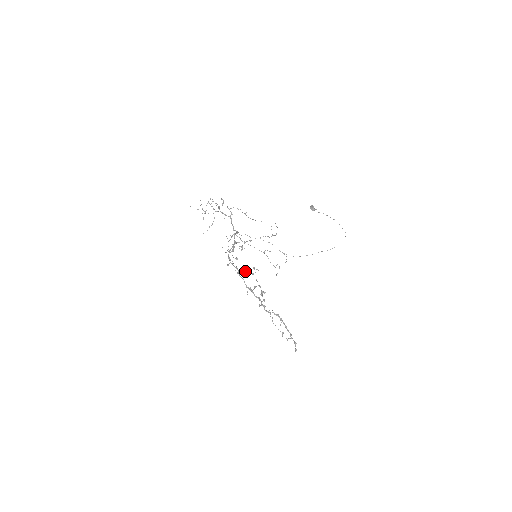
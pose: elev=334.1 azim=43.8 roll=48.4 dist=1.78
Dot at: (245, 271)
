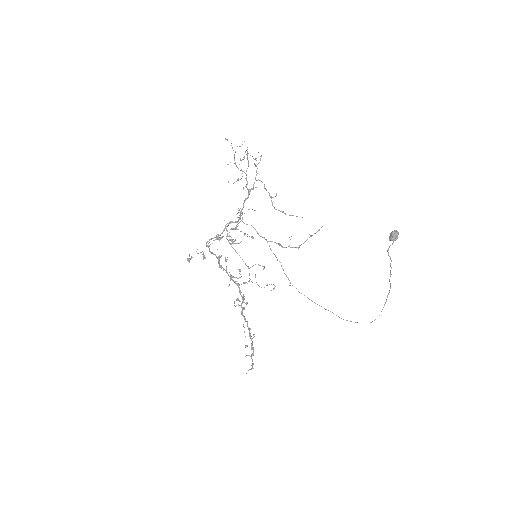
Dot at: (224, 269)
